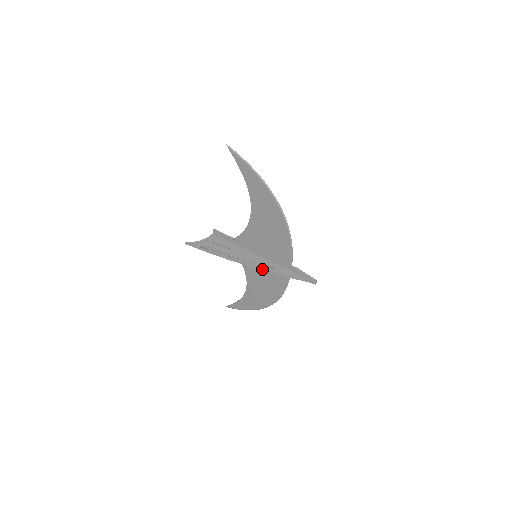
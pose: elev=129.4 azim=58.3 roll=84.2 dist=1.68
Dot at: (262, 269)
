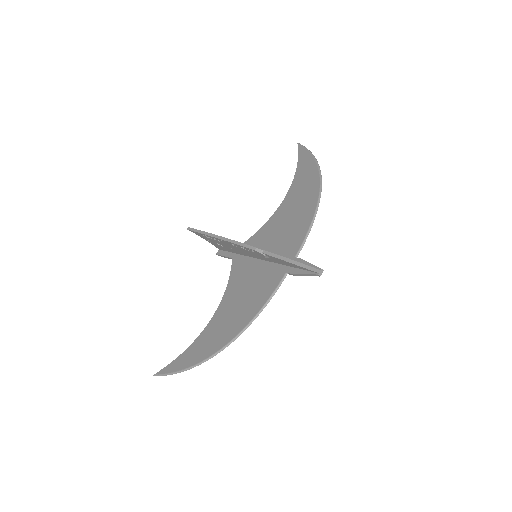
Dot at: (257, 250)
